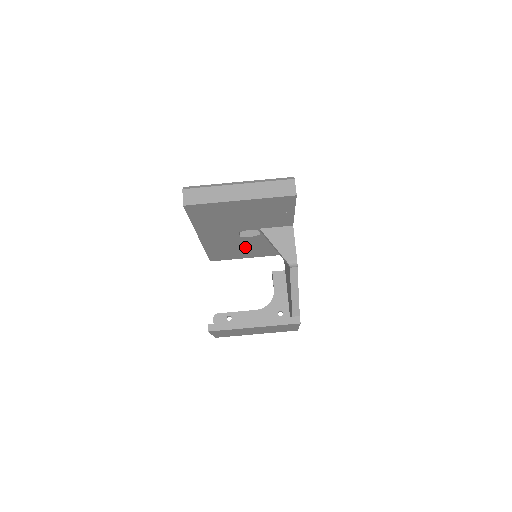
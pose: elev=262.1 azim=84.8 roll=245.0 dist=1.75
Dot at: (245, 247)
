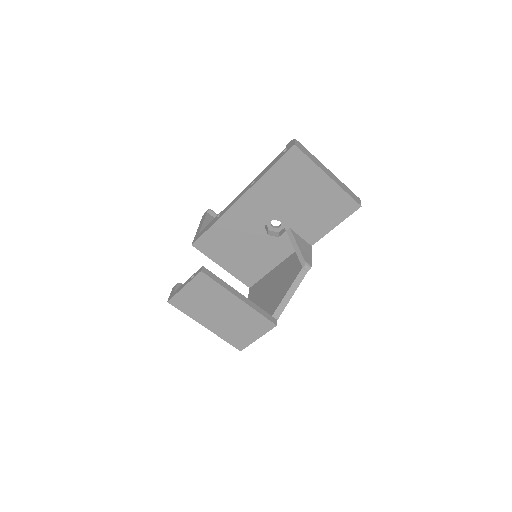
Dot at: (244, 247)
